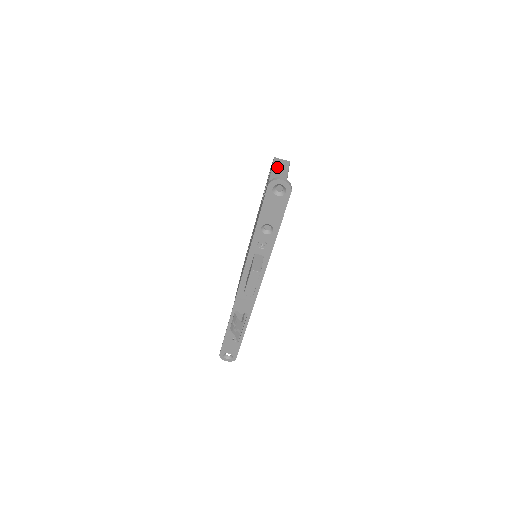
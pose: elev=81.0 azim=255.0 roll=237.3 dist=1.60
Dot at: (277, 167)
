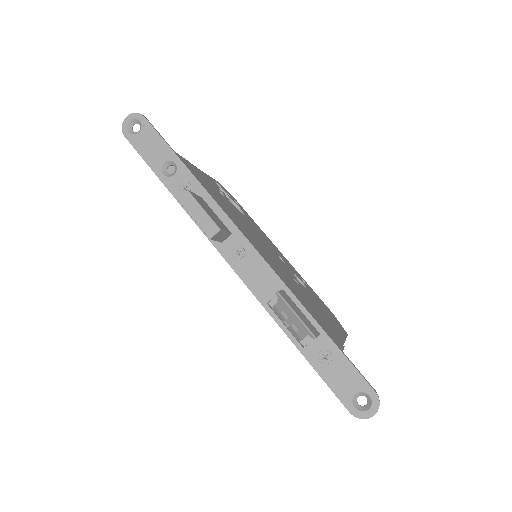
Dot at: occluded
